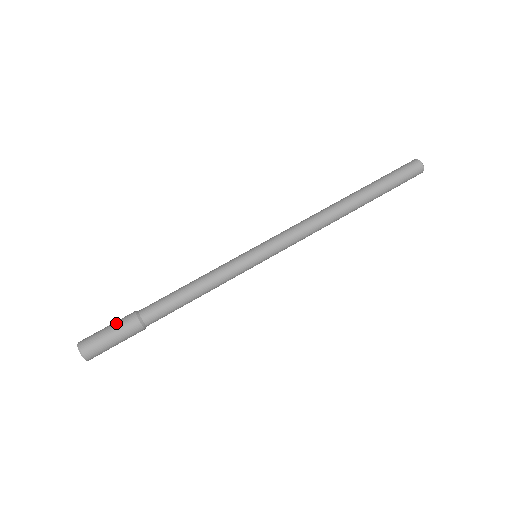
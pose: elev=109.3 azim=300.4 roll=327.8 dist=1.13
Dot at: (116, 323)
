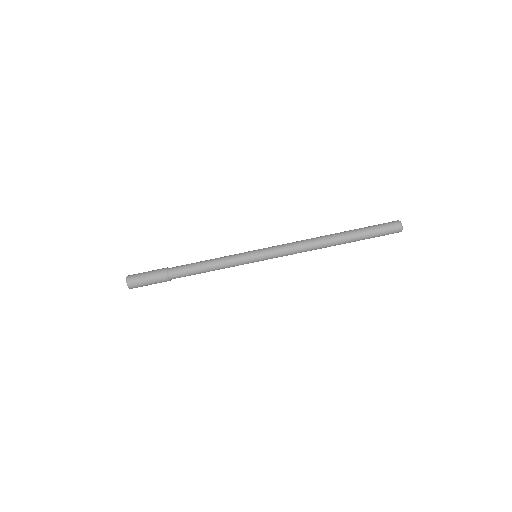
Dot at: (153, 270)
